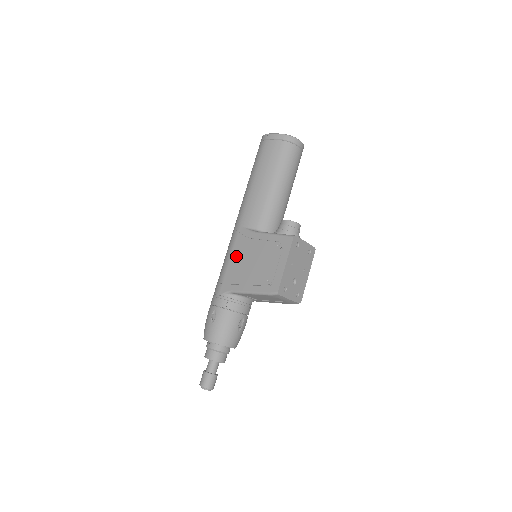
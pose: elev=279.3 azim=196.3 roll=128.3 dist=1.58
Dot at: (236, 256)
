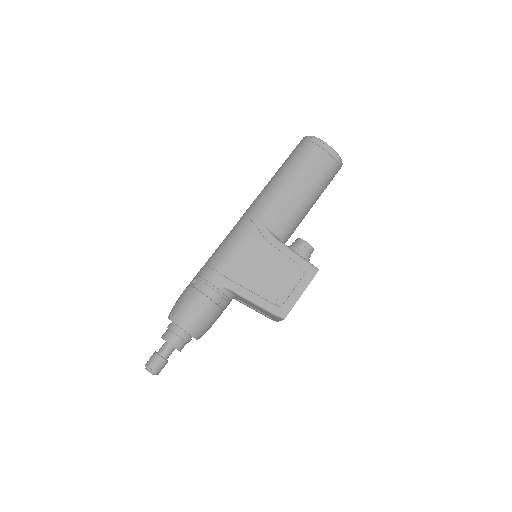
Dot at: (247, 253)
